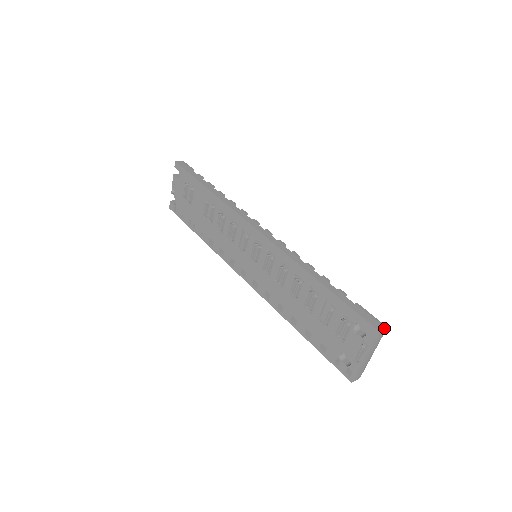
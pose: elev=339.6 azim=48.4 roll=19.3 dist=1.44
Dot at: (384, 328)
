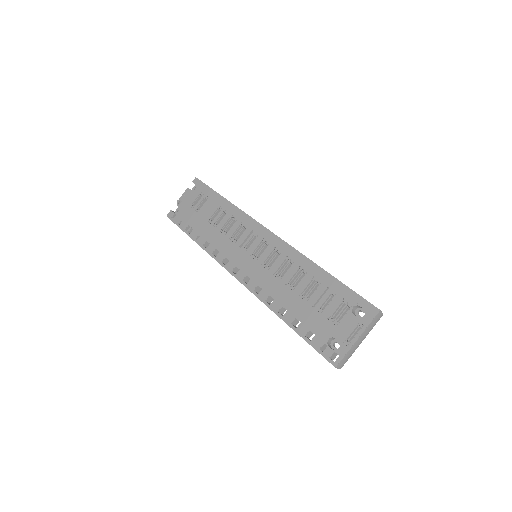
Dot at: occluded
